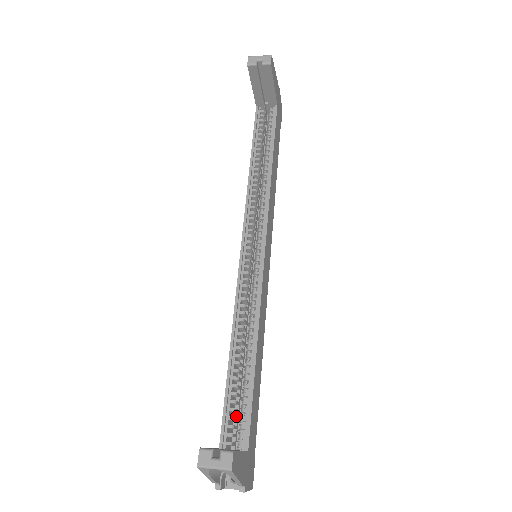
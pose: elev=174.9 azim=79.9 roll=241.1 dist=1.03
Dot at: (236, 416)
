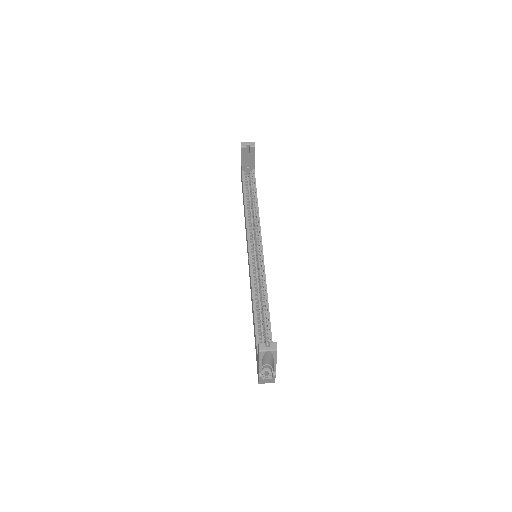
Dot at: occluded
